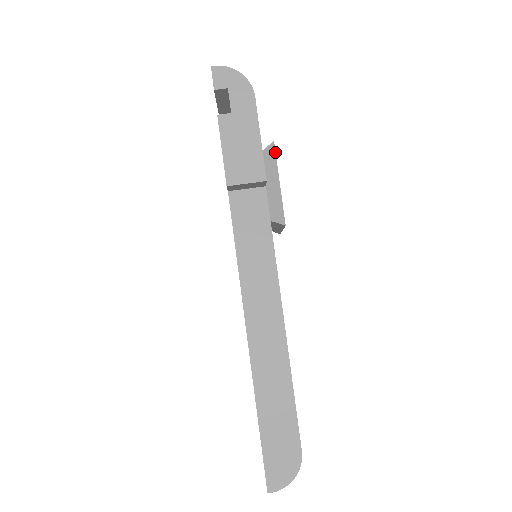
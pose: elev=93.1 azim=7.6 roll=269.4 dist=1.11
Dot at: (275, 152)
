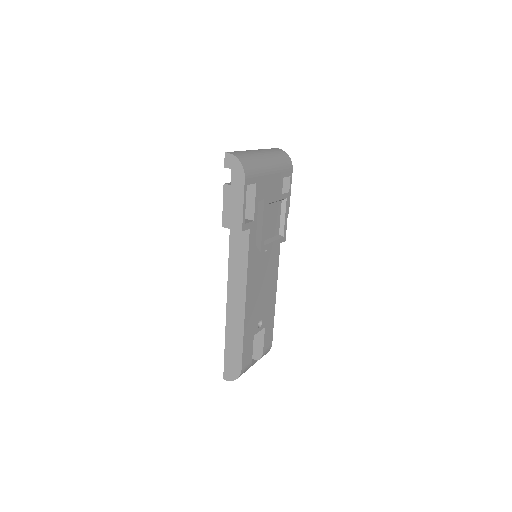
Dot at: (264, 206)
